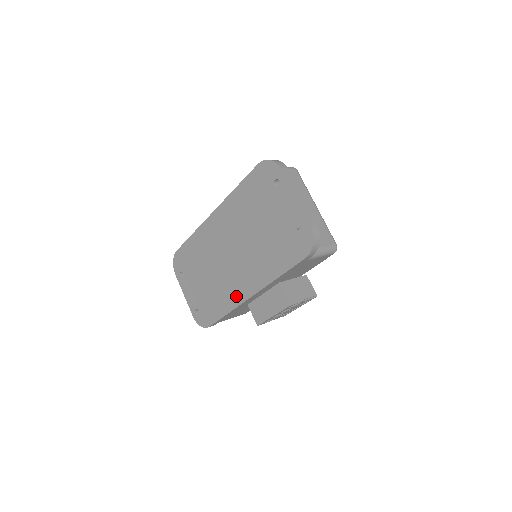
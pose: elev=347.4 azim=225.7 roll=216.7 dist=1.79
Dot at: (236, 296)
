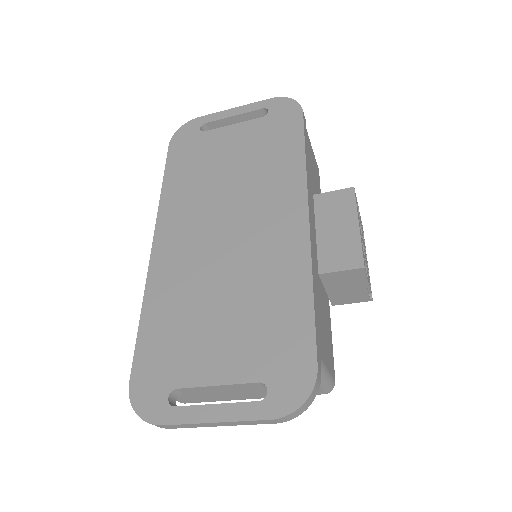
Dot at: (292, 249)
